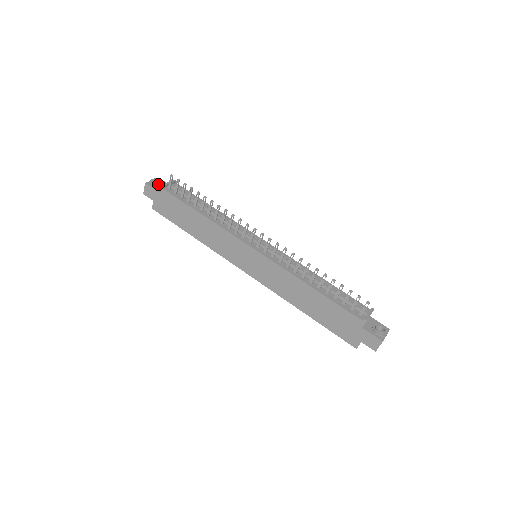
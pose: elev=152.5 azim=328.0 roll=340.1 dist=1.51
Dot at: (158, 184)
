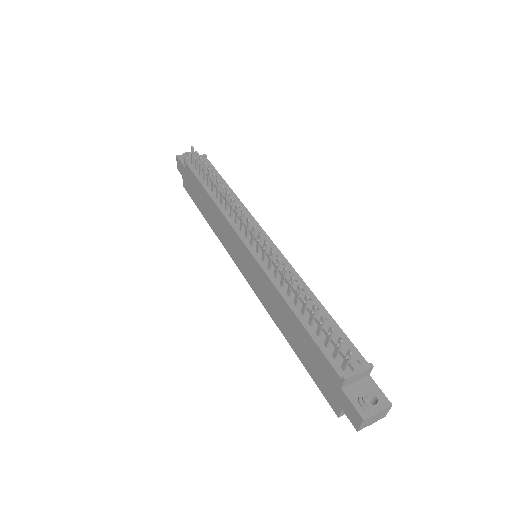
Dot at: occluded
